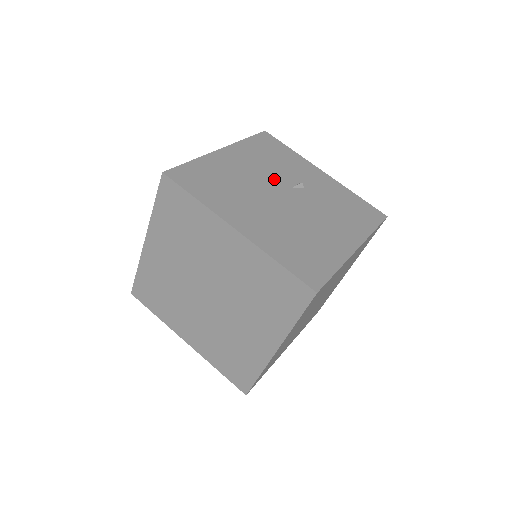
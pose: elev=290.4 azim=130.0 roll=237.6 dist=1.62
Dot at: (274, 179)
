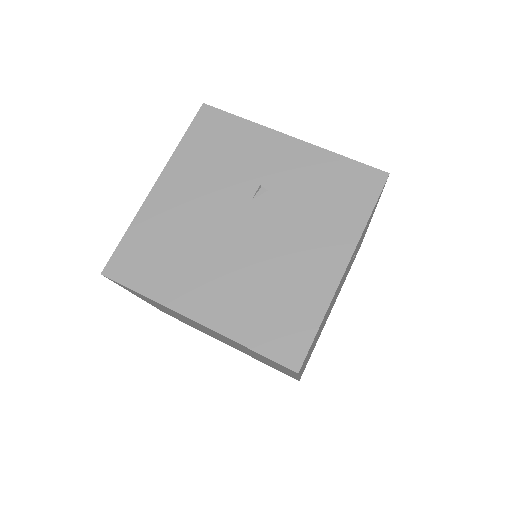
Dot at: (227, 199)
